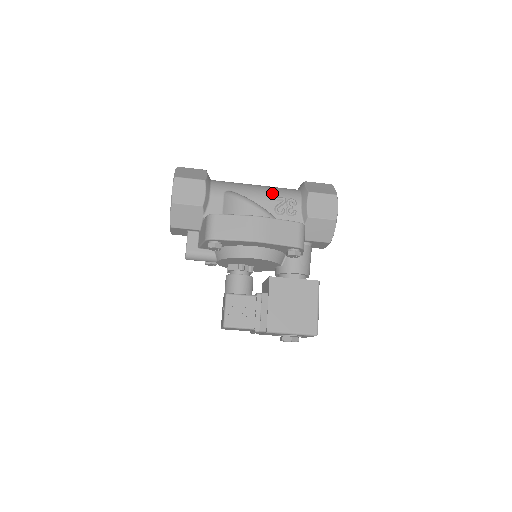
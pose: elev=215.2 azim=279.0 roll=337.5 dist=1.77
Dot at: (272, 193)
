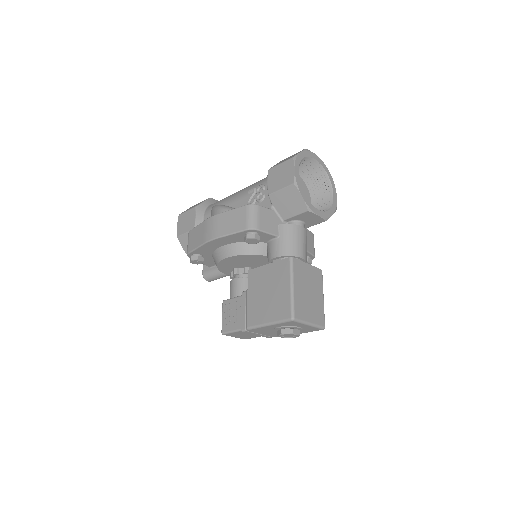
Dot at: (247, 189)
